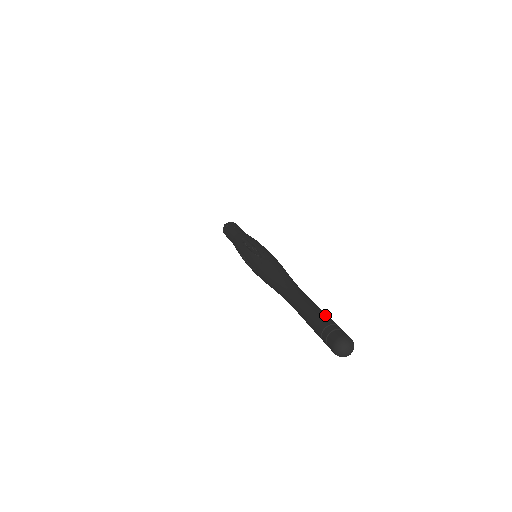
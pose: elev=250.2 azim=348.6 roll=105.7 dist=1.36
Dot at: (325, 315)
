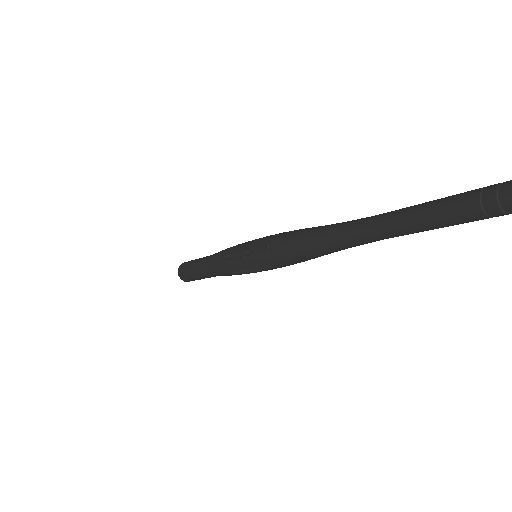
Dot at: occluded
